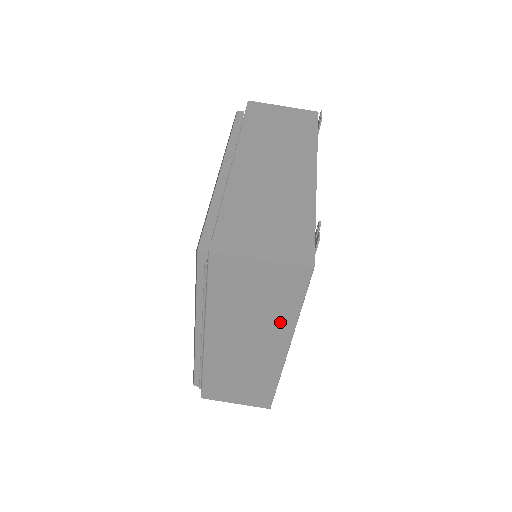
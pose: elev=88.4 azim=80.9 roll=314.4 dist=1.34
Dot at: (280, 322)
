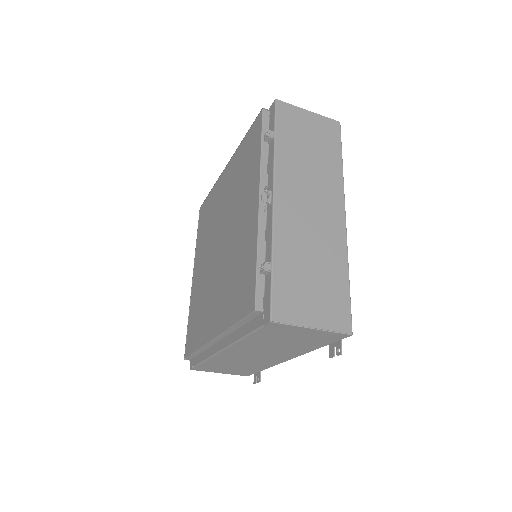
Dot at: occluded
